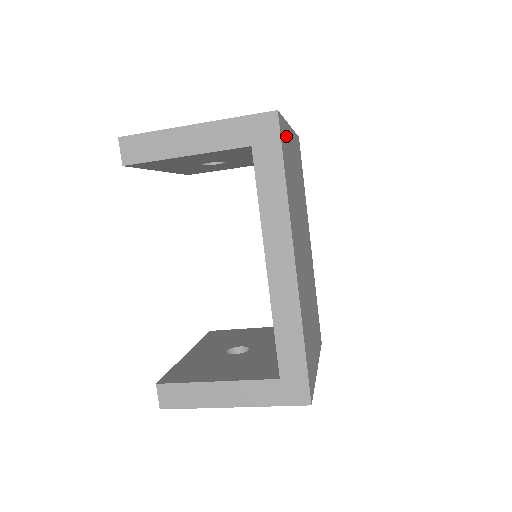
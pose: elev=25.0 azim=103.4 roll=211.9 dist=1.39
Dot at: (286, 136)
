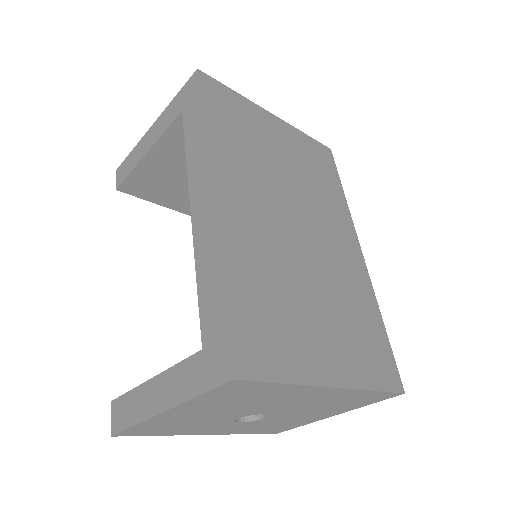
Dot at: (238, 105)
